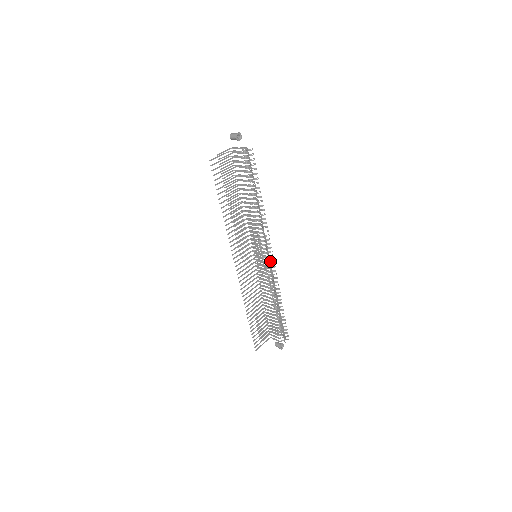
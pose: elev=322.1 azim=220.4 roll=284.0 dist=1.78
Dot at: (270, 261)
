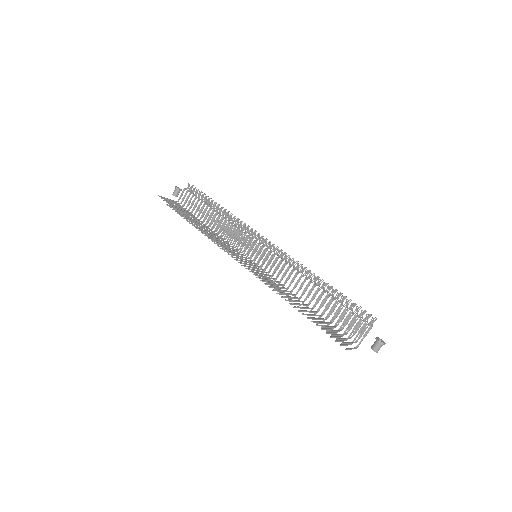
Dot at: occluded
